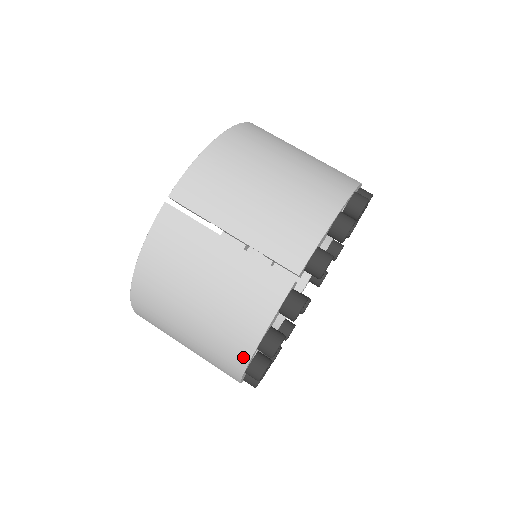
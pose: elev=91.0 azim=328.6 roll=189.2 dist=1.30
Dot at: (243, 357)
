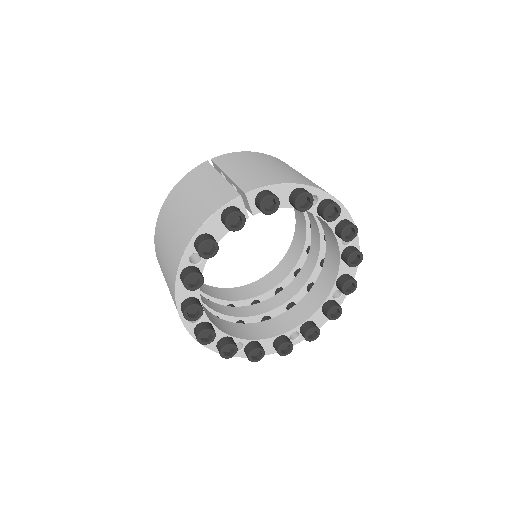
Dot at: (183, 249)
